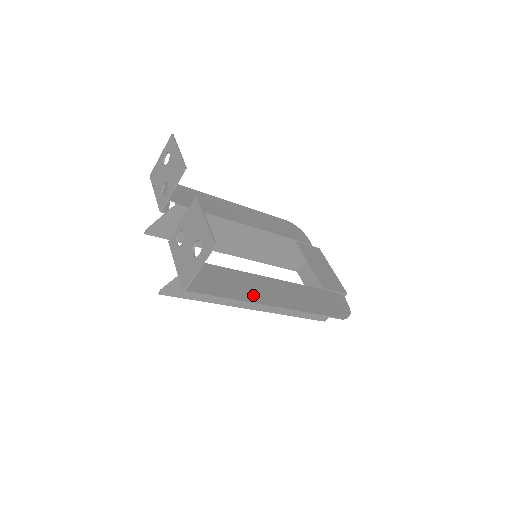
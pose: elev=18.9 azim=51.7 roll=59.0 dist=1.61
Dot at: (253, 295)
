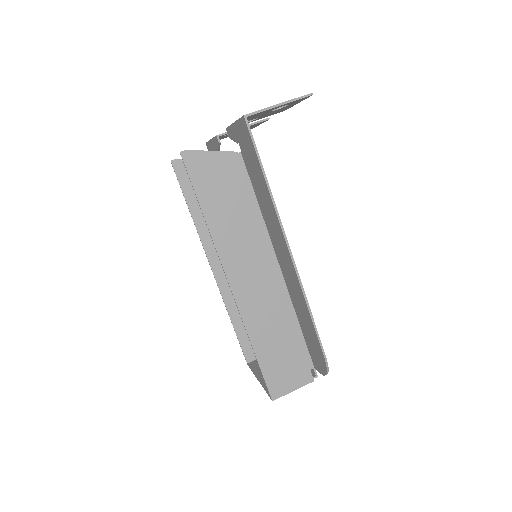
Dot at: occluded
